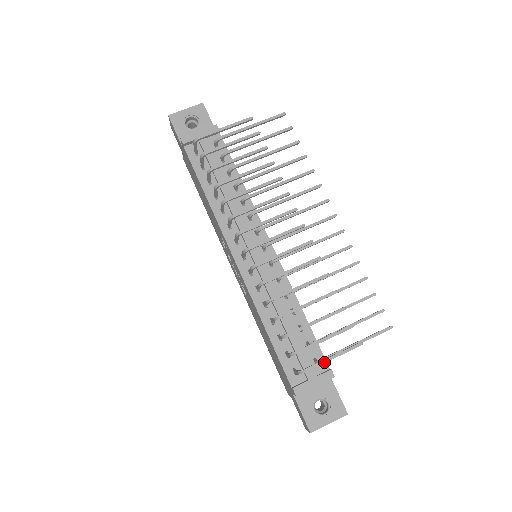
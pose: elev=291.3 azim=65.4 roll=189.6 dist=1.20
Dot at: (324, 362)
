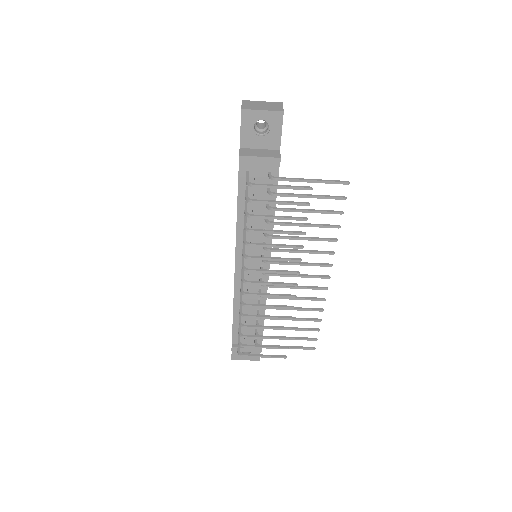
Dot at: occluded
